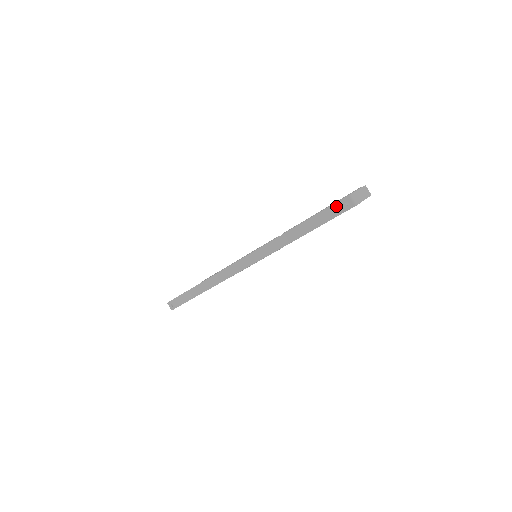
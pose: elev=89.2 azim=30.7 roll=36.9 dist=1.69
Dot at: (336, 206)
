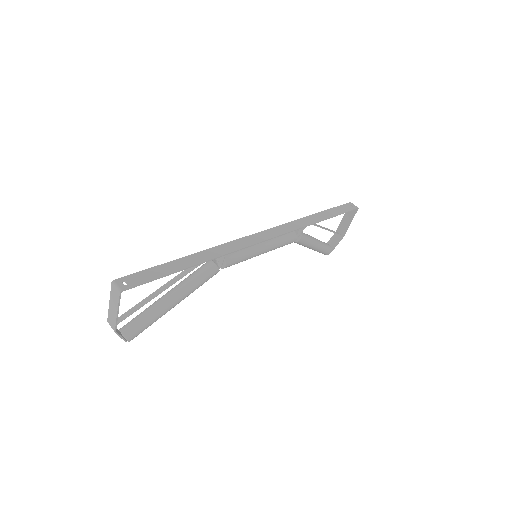
Dot at: (344, 206)
